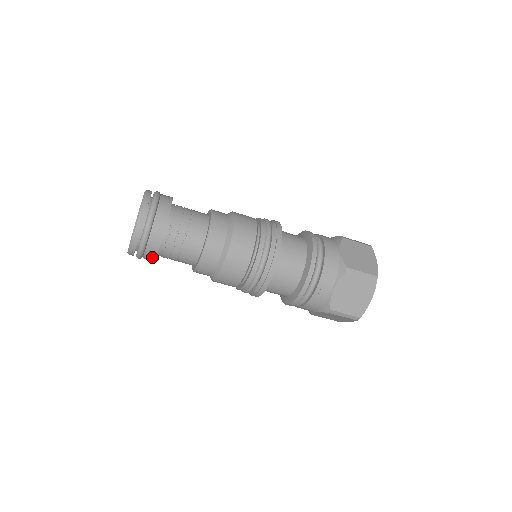
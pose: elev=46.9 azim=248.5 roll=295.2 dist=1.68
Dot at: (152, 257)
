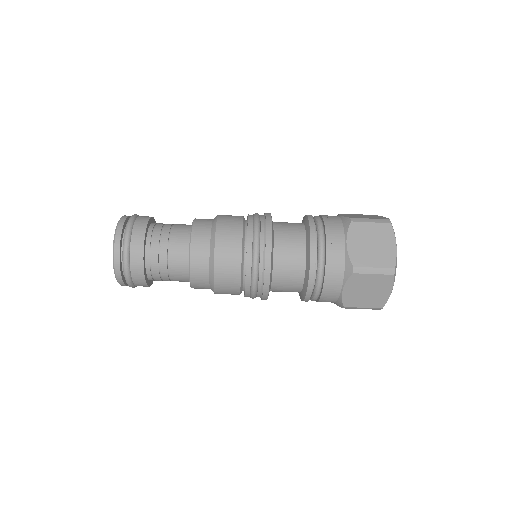
Dot at: (145, 286)
